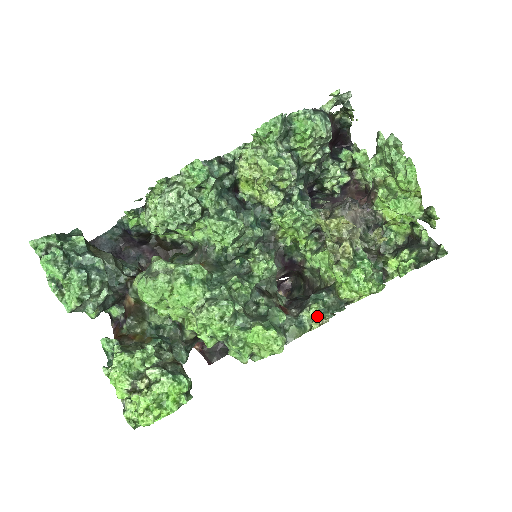
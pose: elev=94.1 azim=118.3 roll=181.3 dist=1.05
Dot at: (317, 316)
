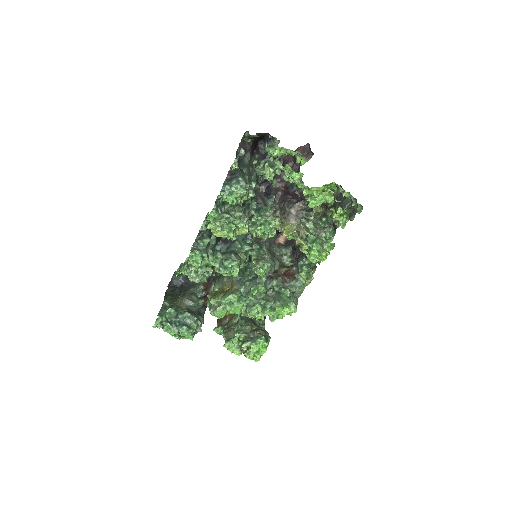
Dot at: (307, 275)
